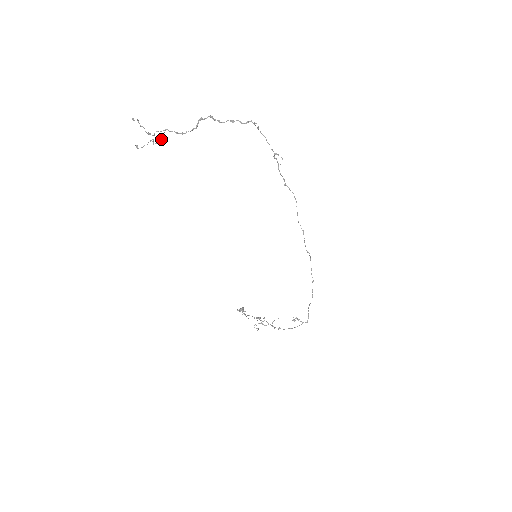
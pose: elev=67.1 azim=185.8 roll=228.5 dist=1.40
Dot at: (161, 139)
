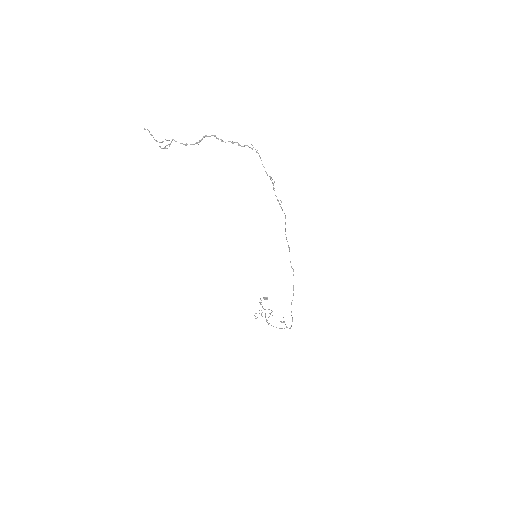
Dot at: (169, 146)
